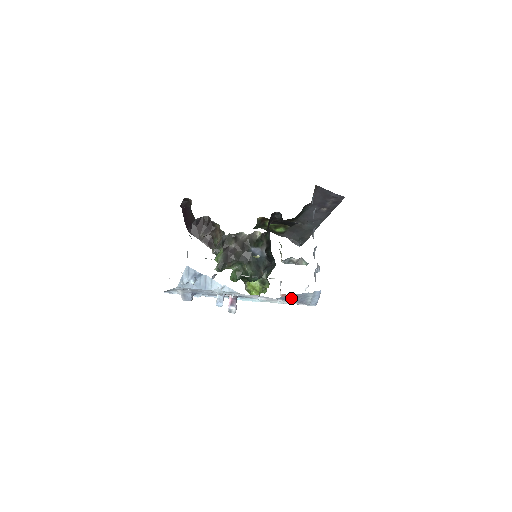
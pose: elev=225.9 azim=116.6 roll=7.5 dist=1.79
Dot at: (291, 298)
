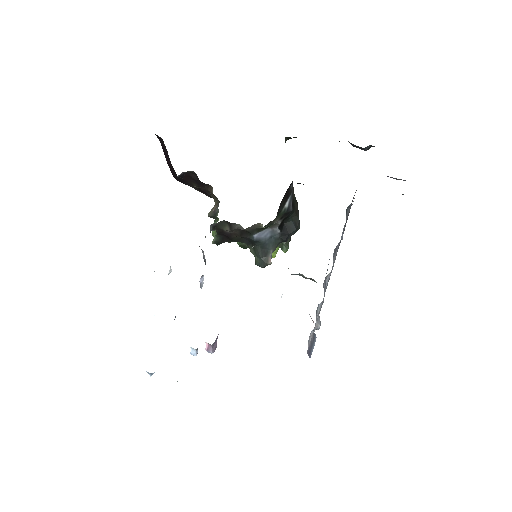
Dot at: occluded
